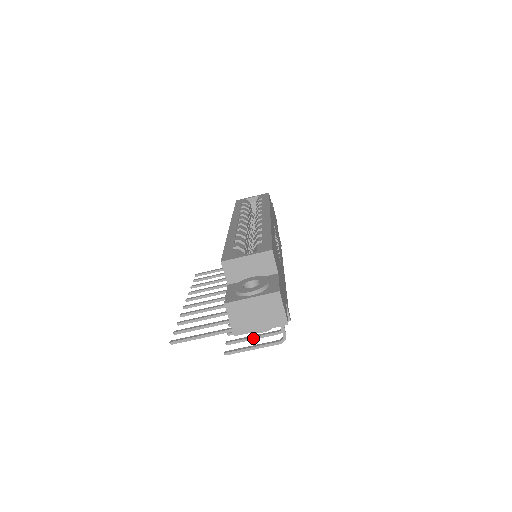
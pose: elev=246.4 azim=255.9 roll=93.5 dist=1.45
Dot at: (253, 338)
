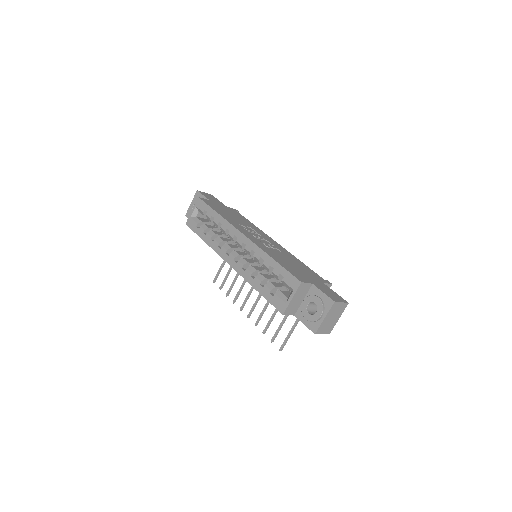
Dot at: occluded
